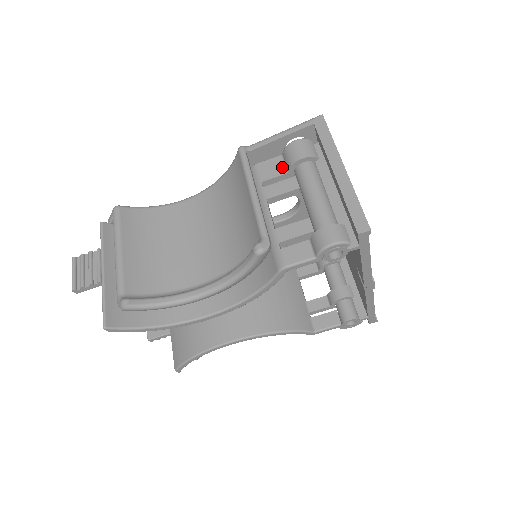
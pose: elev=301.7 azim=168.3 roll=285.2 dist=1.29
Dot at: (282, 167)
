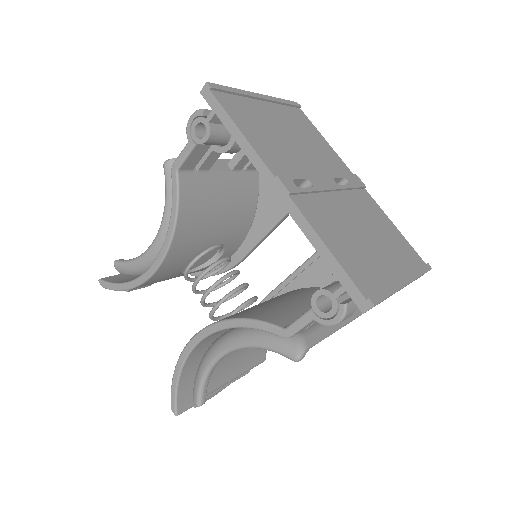
Dot at: occluded
